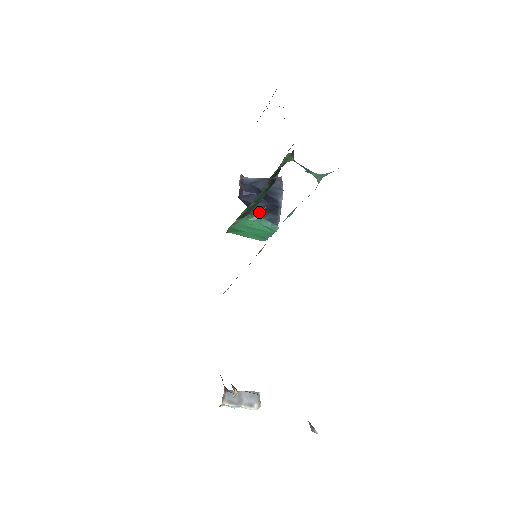
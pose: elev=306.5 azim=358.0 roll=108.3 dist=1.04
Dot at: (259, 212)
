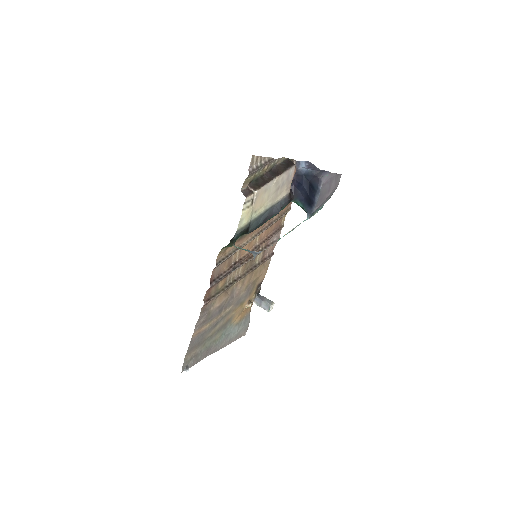
Dot at: (302, 200)
